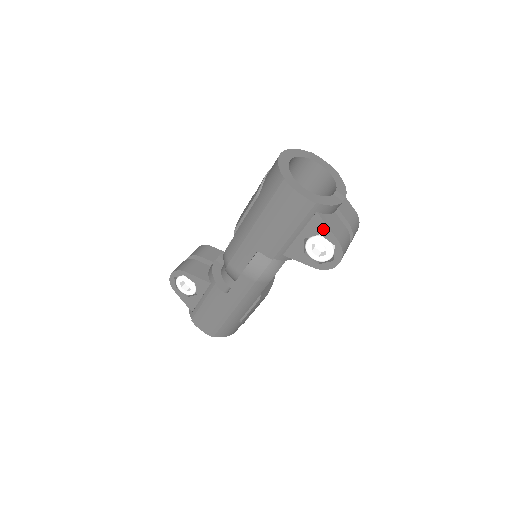
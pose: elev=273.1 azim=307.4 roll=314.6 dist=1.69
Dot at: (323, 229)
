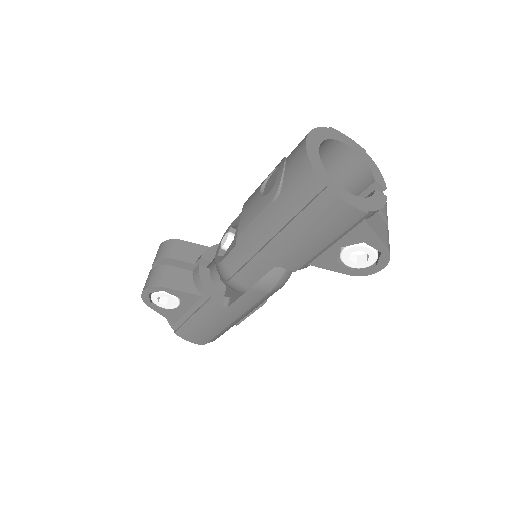
Dot at: (369, 237)
